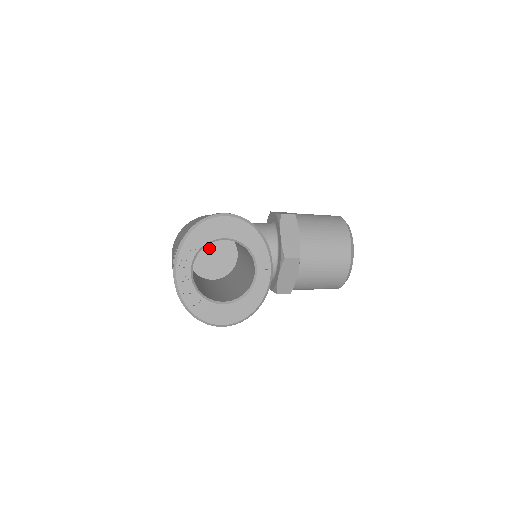
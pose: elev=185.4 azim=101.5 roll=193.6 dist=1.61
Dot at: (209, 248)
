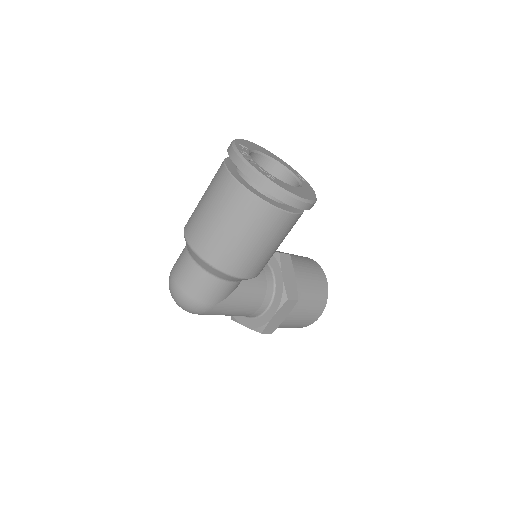
Dot at: occluded
